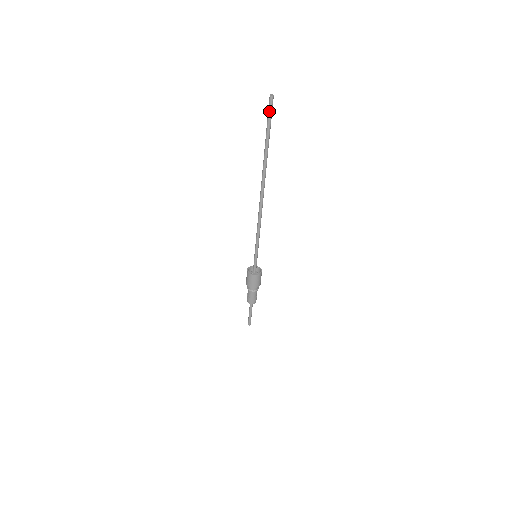
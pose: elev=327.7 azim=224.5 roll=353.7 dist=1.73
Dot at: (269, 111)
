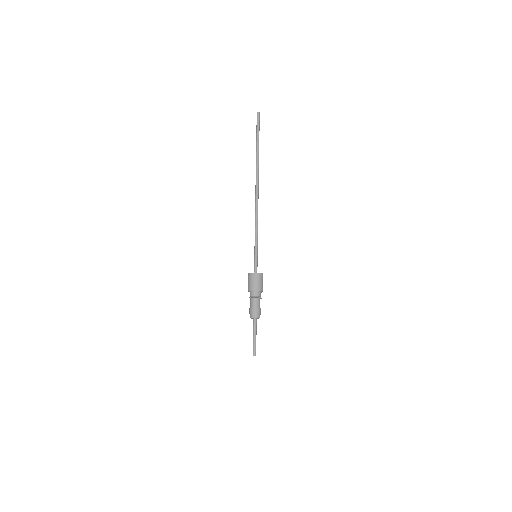
Dot at: (257, 123)
